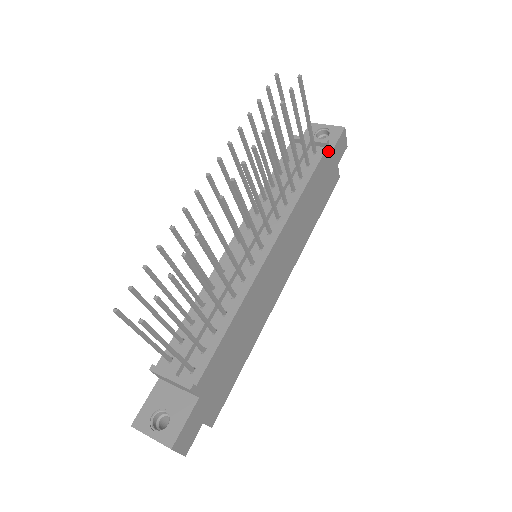
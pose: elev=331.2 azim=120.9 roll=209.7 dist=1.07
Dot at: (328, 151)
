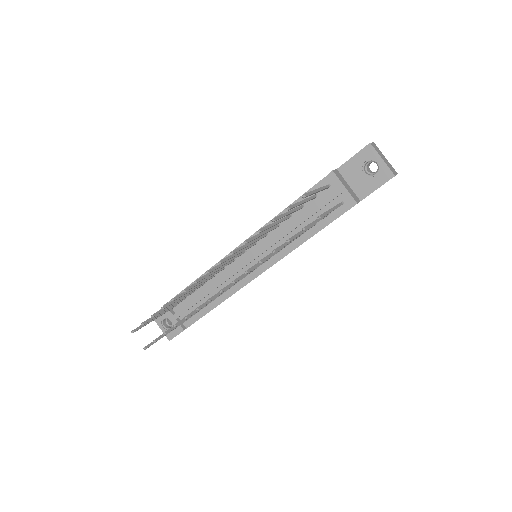
Dot at: occluded
